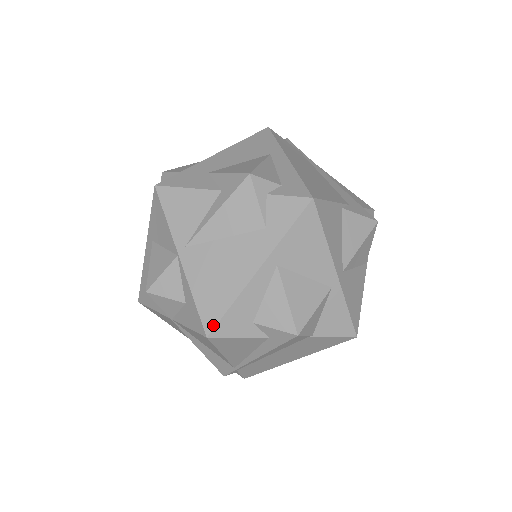
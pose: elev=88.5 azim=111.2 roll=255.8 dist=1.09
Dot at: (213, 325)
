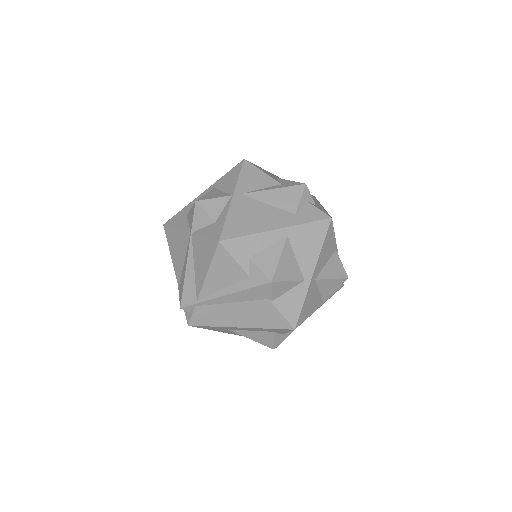
Dot at: (228, 237)
